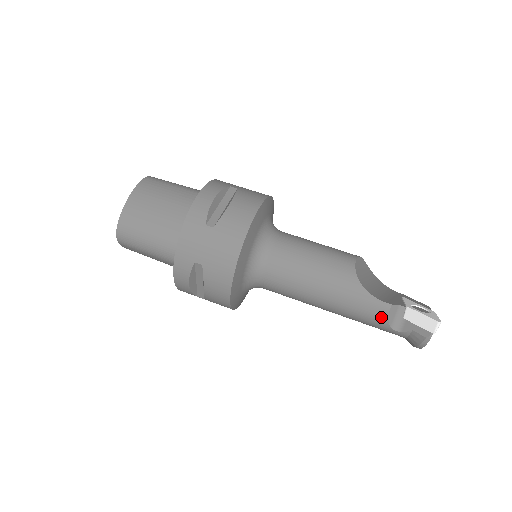
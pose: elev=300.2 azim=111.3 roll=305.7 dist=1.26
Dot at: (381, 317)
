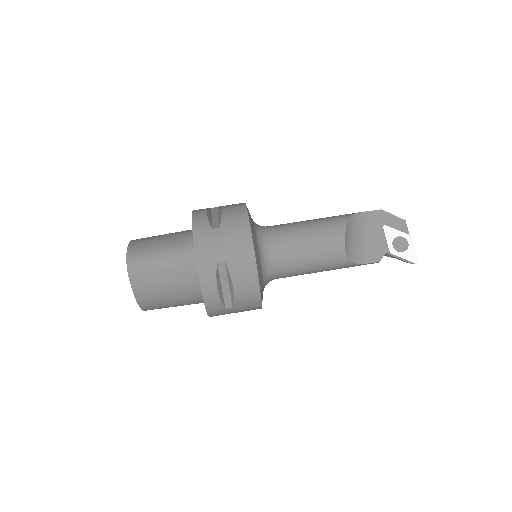
Dot at: occluded
